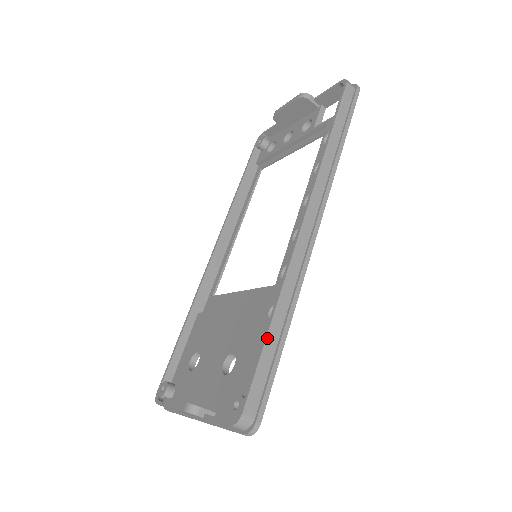
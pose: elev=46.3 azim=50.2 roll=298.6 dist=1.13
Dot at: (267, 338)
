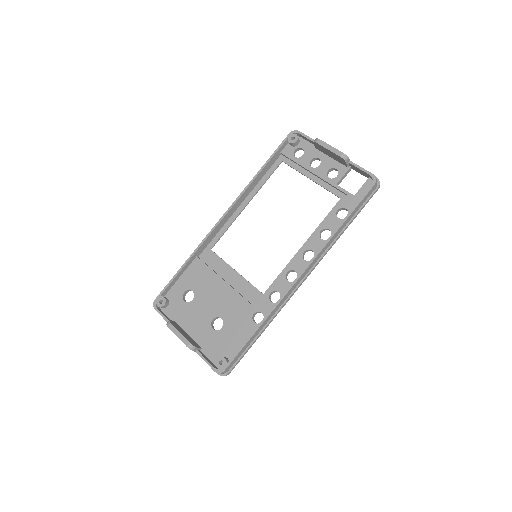
Dot at: (251, 338)
